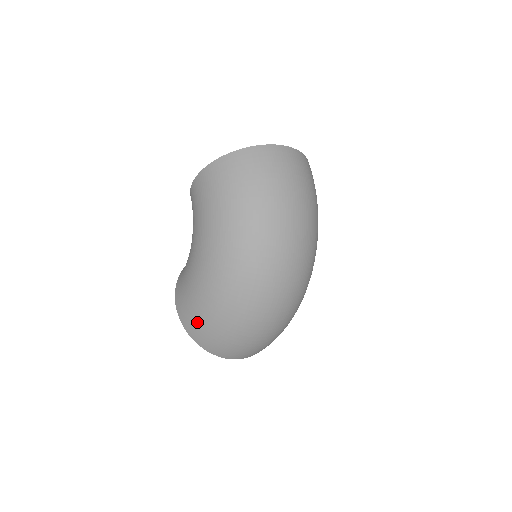
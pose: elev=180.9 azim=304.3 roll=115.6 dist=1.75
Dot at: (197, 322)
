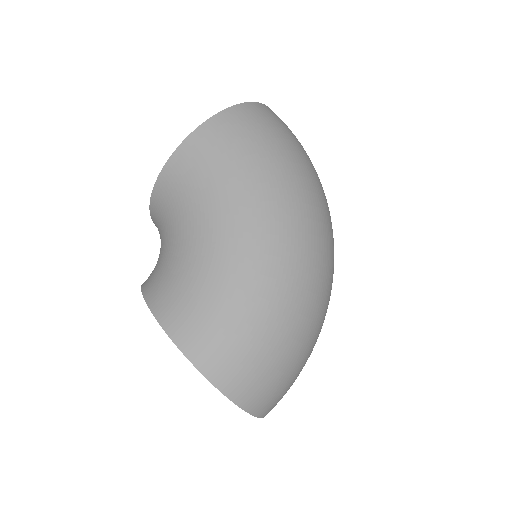
Dot at: (239, 347)
